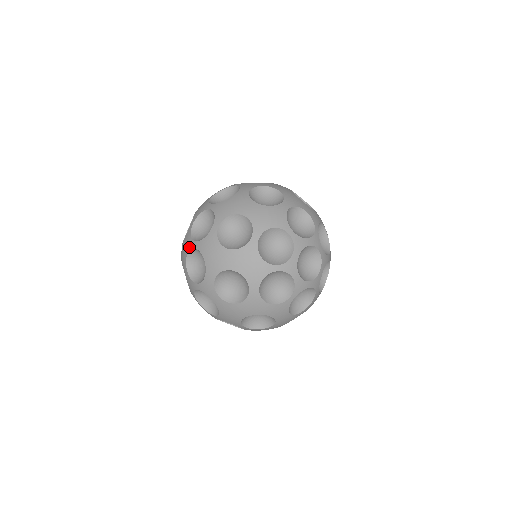
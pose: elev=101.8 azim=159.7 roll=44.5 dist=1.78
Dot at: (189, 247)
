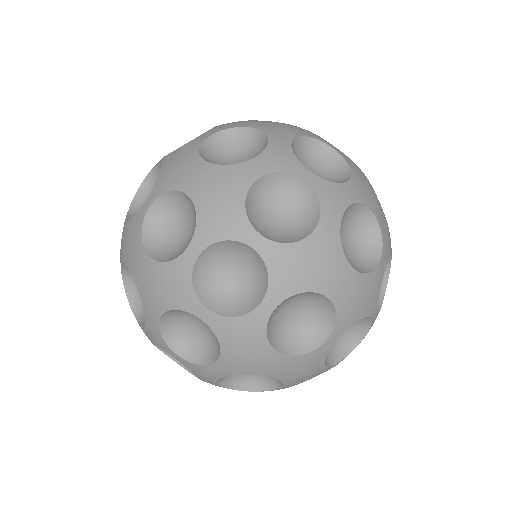
Dot at: (184, 305)
